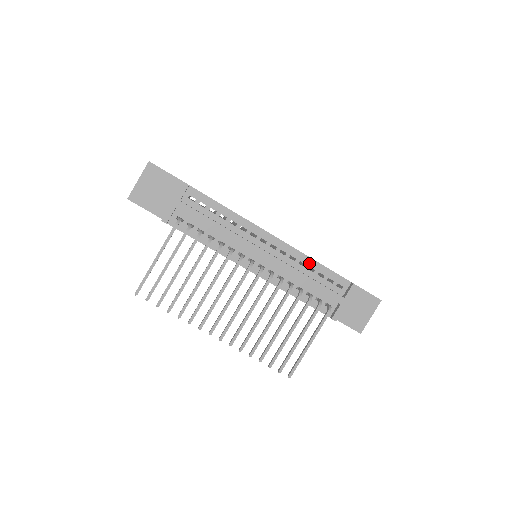
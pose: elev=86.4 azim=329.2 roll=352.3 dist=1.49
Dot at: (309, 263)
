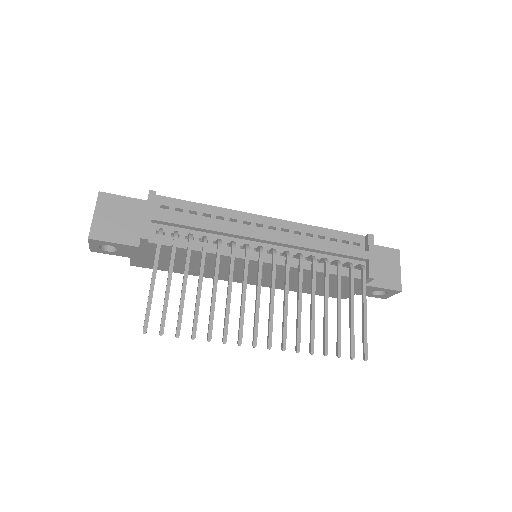
Dot at: (315, 232)
